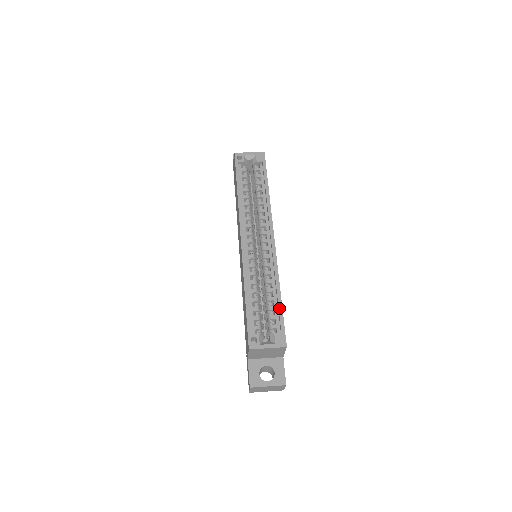
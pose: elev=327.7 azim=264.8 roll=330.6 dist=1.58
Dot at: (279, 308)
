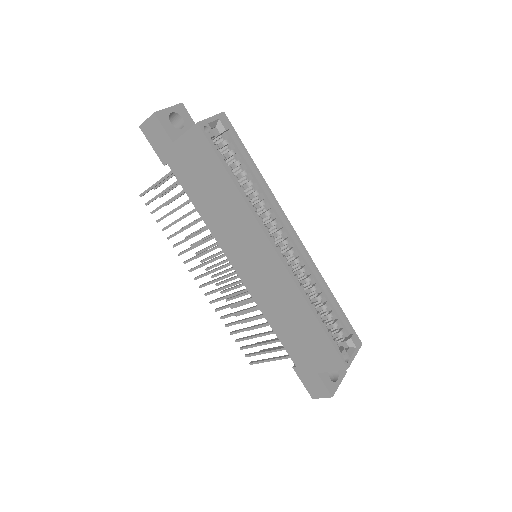
Dot at: (340, 311)
